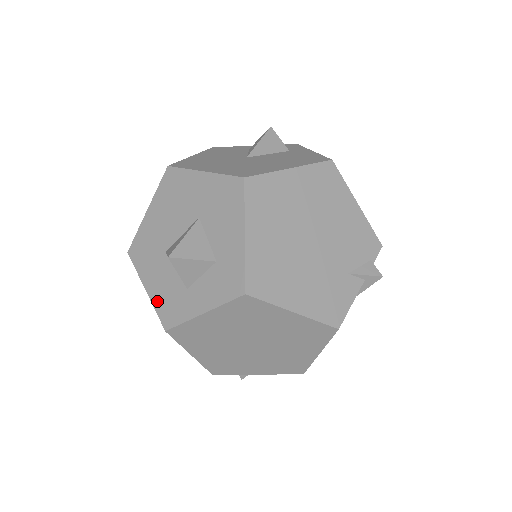
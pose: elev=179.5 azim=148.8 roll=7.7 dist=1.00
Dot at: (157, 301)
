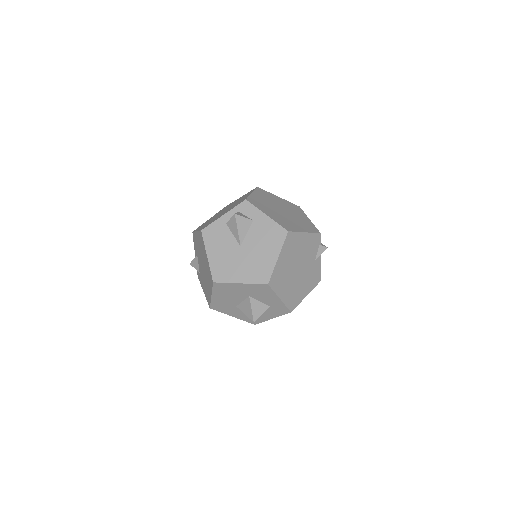
Dot at: (243, 319)
